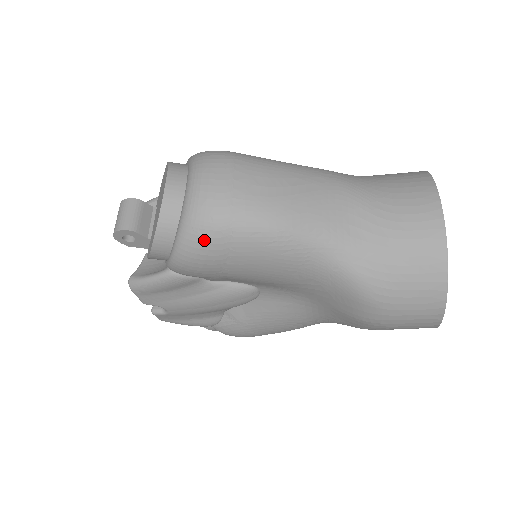
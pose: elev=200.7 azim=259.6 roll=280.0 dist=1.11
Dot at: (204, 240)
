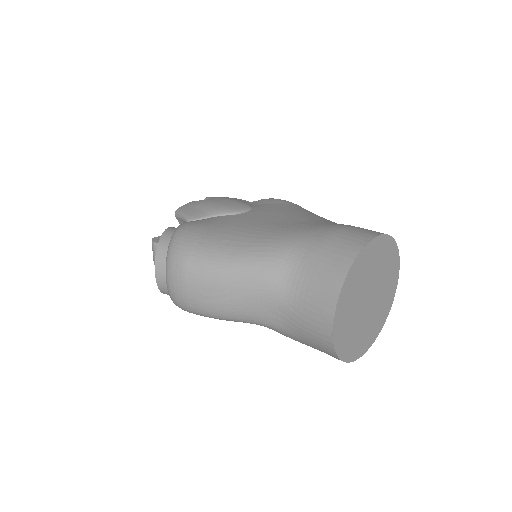
Dot at: occluded
